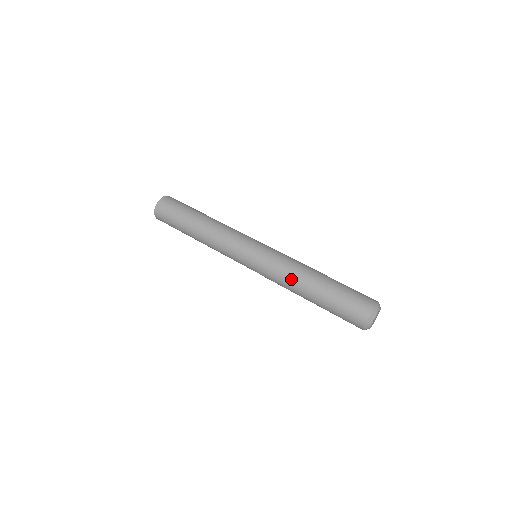
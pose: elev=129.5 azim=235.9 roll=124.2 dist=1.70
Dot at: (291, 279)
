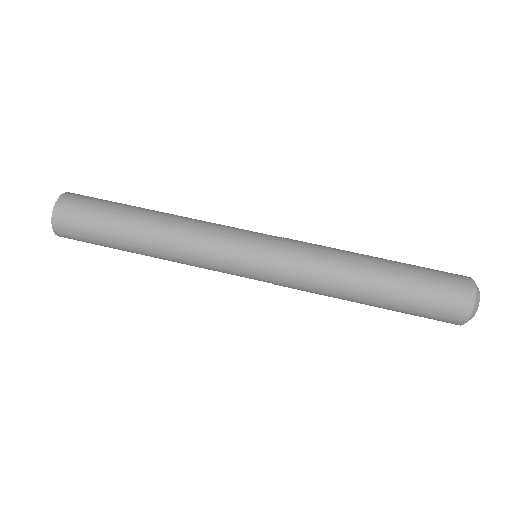
Dot at: (337, 263)
